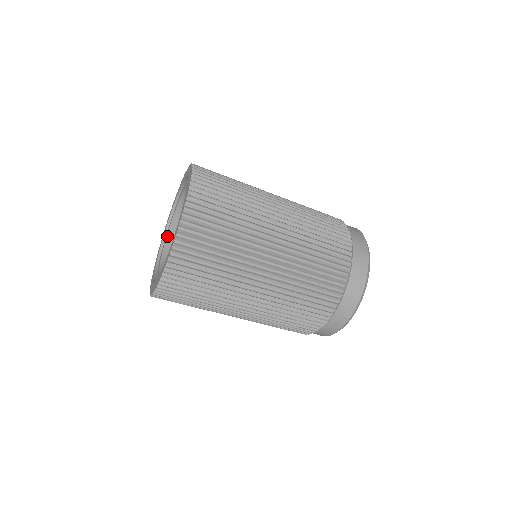
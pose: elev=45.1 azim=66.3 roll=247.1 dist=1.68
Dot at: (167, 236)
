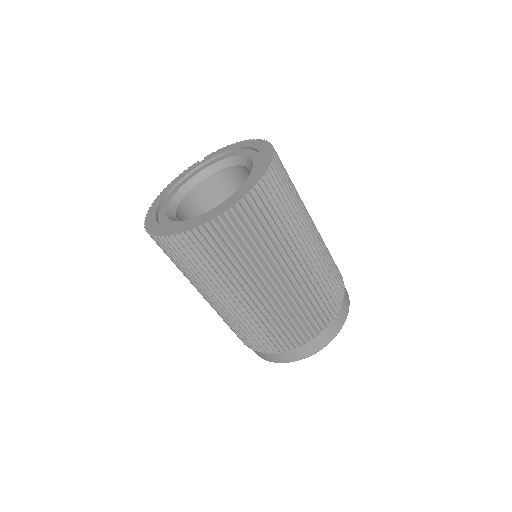
Dot at: (186, 183)
